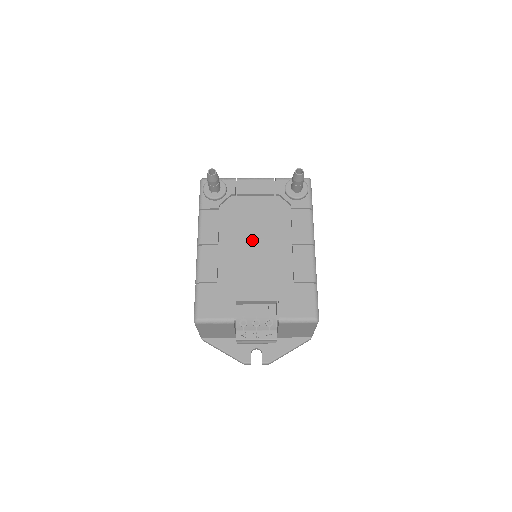
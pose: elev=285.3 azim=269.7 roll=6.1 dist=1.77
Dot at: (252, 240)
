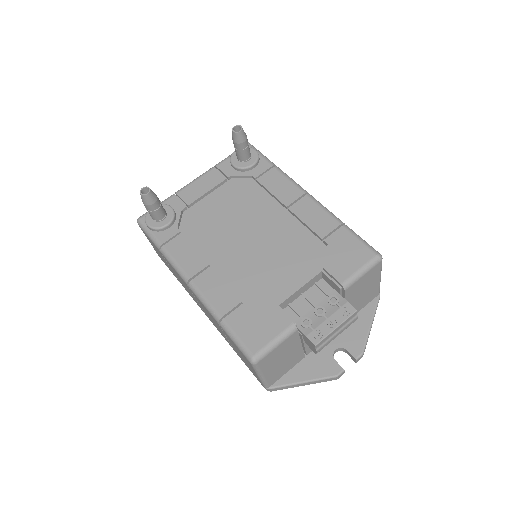
Dot at: (242, 235)
